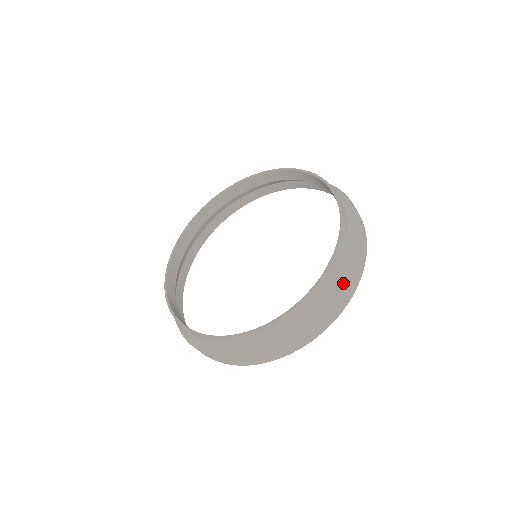
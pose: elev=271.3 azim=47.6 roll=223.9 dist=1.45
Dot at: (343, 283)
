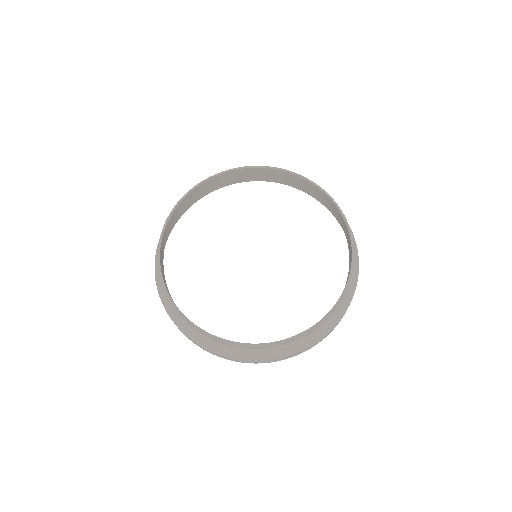
Dot at: (344, 308)
